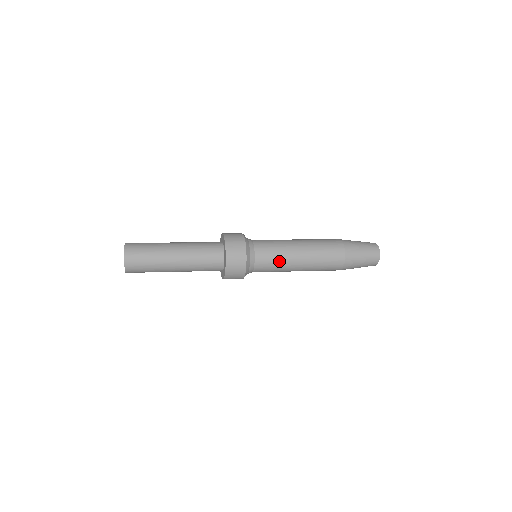
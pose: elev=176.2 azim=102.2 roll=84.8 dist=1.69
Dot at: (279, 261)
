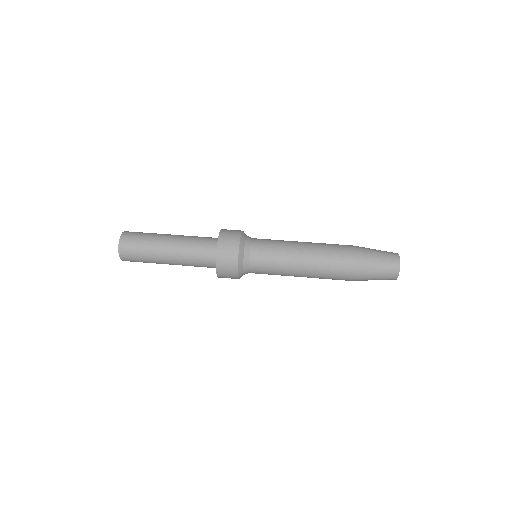
Dot at: (277, 260)
